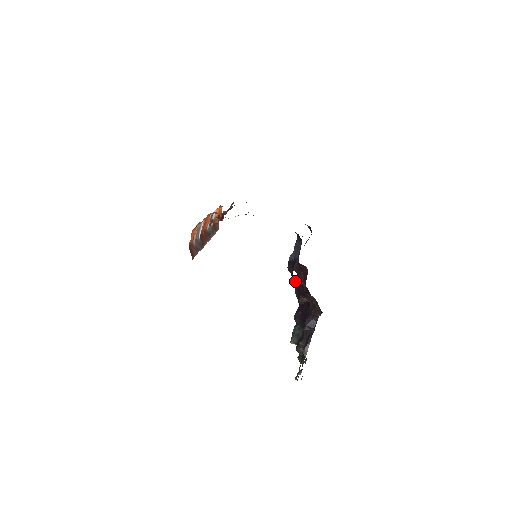
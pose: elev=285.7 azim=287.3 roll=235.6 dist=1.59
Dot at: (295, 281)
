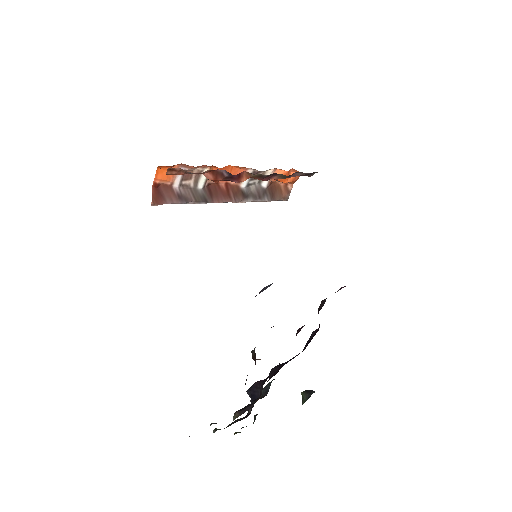
Dot at: occluded
